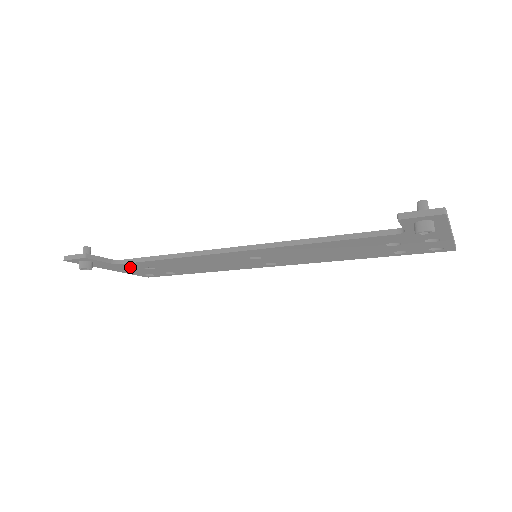
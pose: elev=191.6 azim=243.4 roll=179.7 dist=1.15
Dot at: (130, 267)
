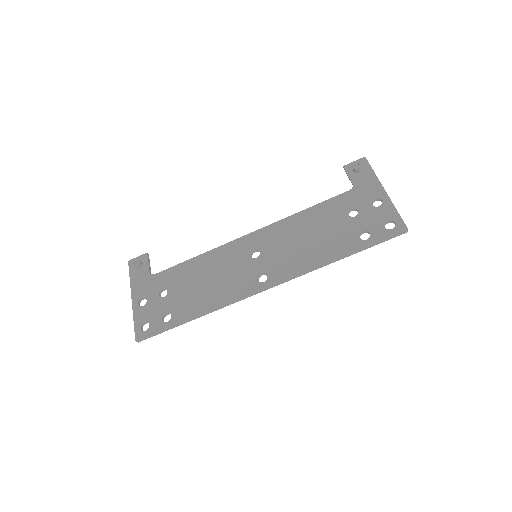
Dot at: (152, 288)
